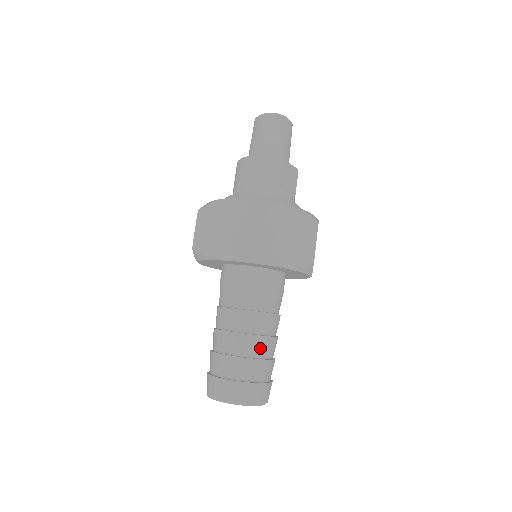
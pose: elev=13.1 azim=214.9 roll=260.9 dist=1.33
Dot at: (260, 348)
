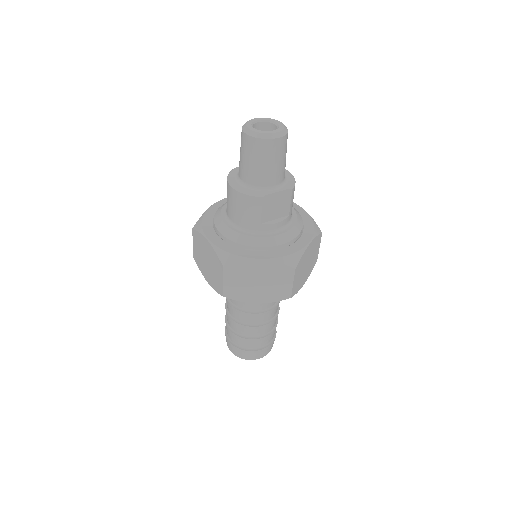
Dot at: (255, 332)
